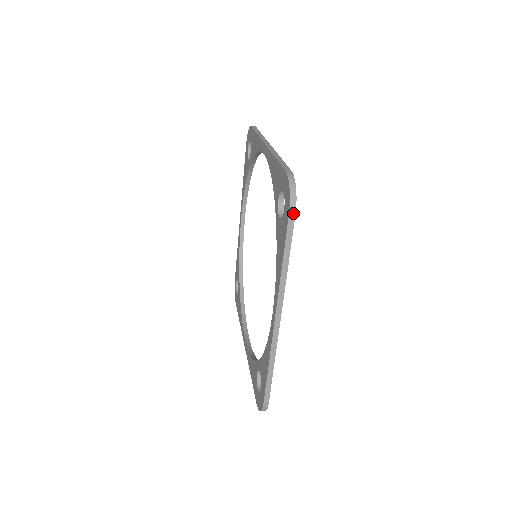
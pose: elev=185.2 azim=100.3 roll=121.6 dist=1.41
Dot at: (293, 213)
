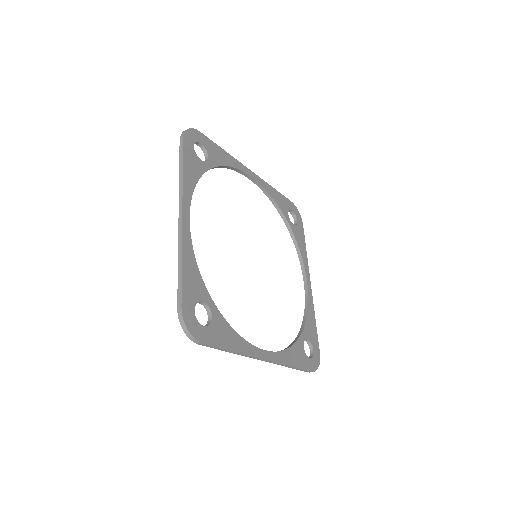
Dot at: (182, 137)
